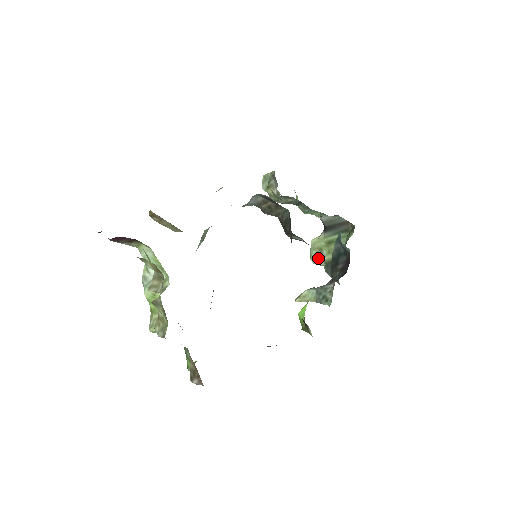
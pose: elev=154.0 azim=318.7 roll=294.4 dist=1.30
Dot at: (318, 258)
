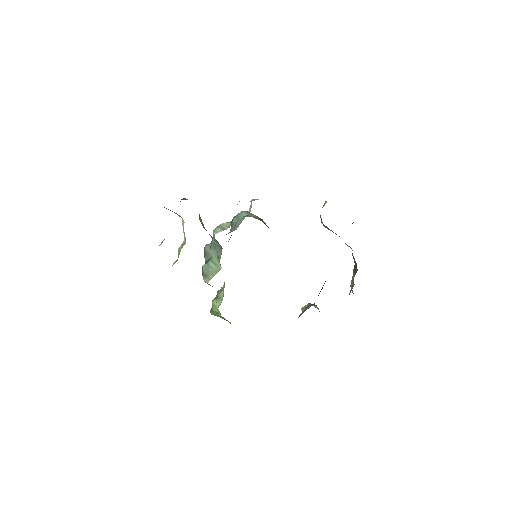
Dot at: occluded
